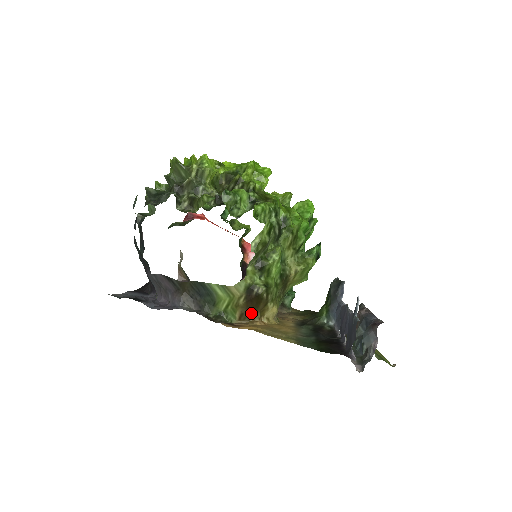
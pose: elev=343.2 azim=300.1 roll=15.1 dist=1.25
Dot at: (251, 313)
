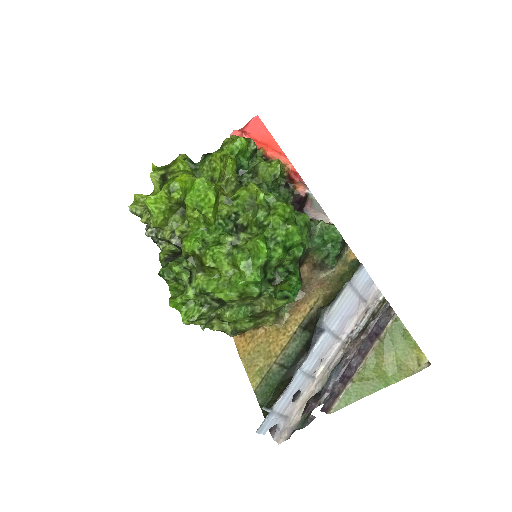
Dot at: occluded
